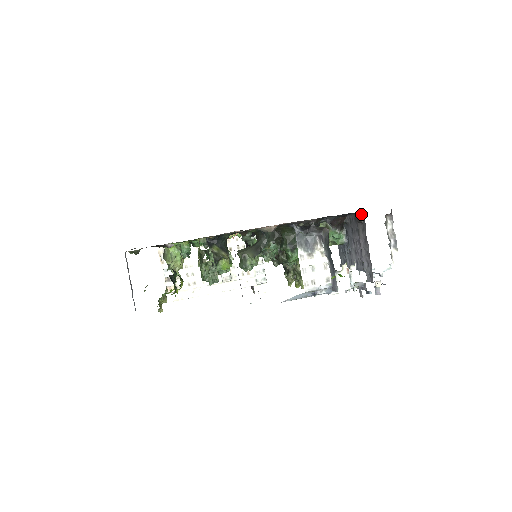
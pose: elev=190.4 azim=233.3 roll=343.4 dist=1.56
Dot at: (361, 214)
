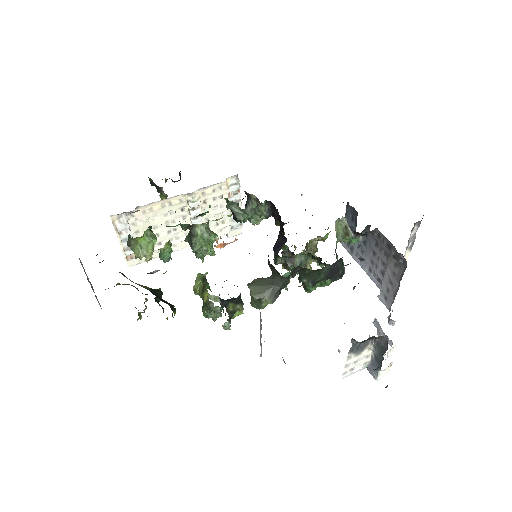
Dot at: (402, 256)
